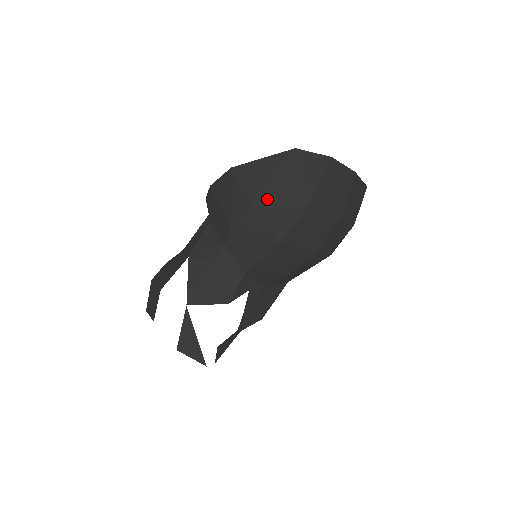
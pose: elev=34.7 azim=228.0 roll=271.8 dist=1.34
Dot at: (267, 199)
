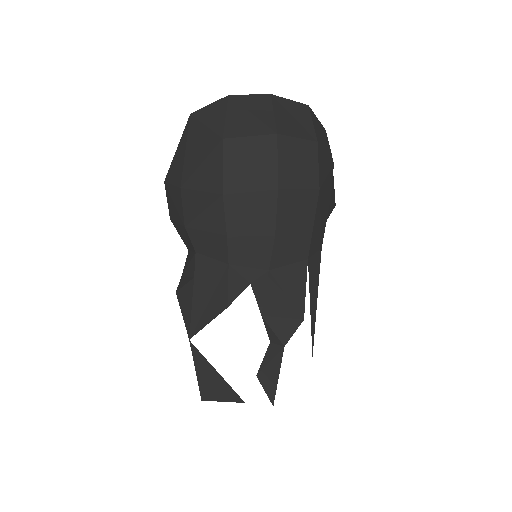
Dot at: (191, 171)
